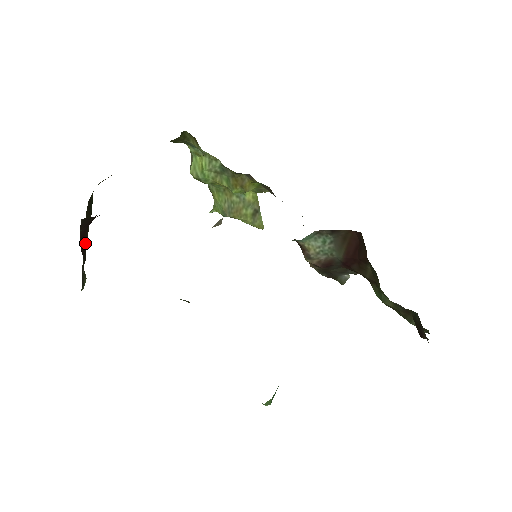
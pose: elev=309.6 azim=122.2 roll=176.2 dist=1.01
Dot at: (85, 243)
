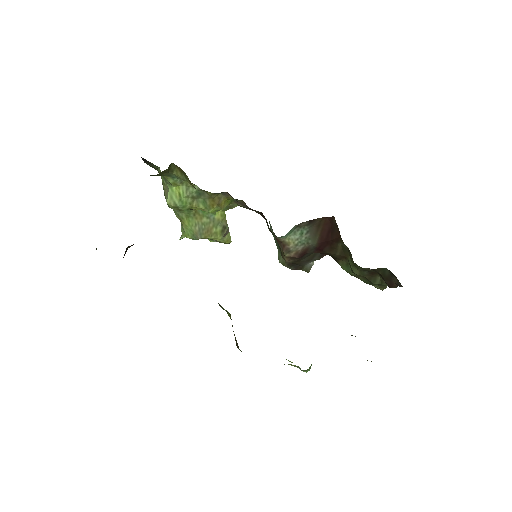
Dot at: occluded
